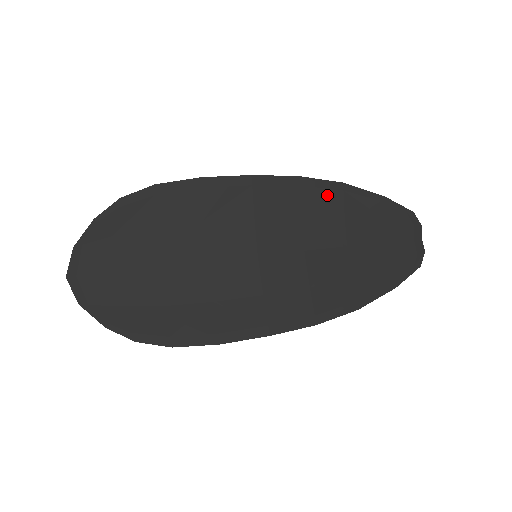
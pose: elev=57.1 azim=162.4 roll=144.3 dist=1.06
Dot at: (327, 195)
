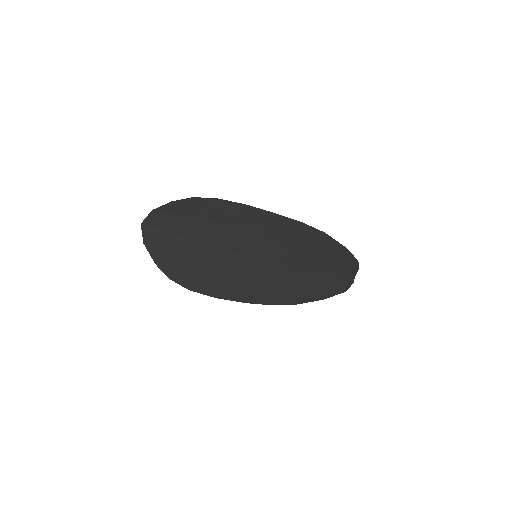
Dot at: (313, 237)
